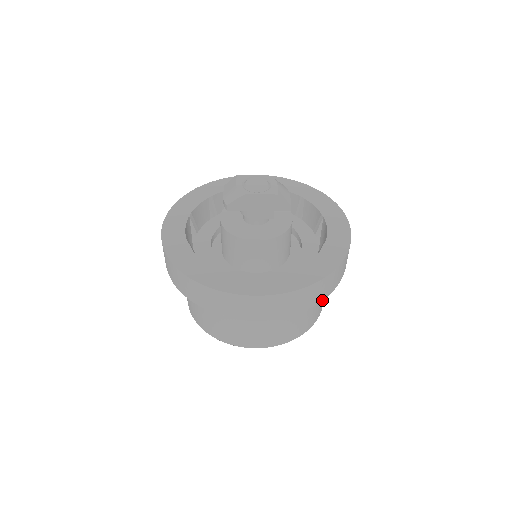
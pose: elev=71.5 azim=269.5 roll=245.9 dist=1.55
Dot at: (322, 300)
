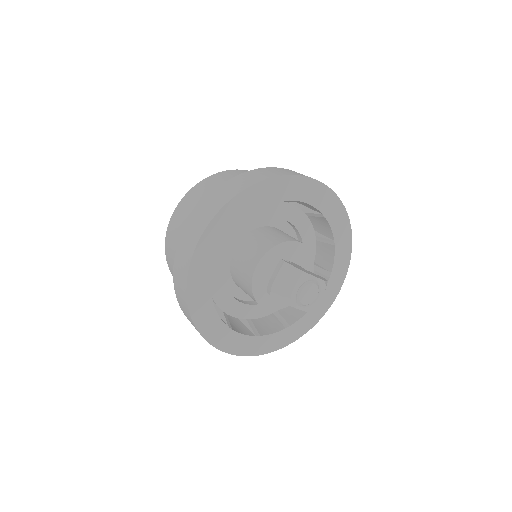
Dot at: occluded
